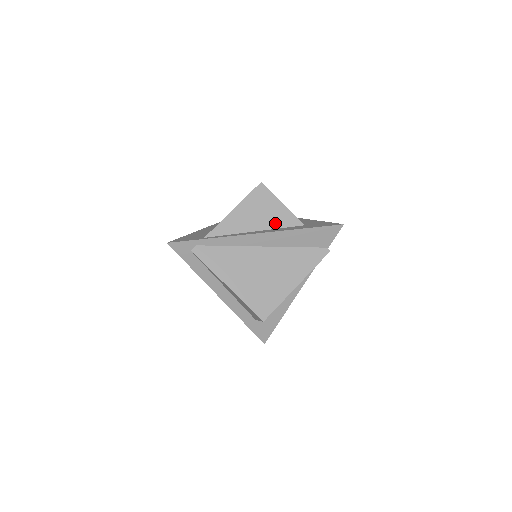
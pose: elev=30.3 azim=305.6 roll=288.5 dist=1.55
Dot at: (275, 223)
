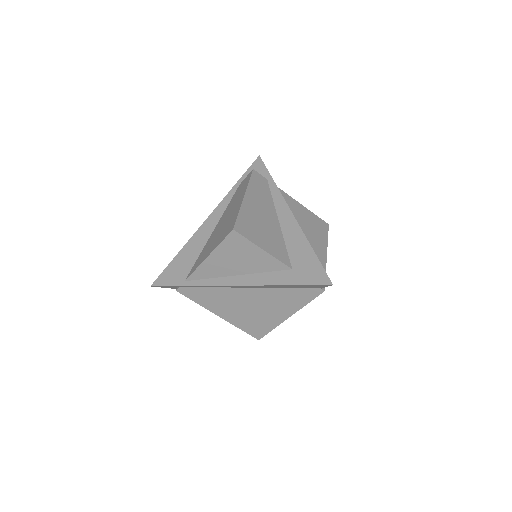
Dot at: (257, 268)
